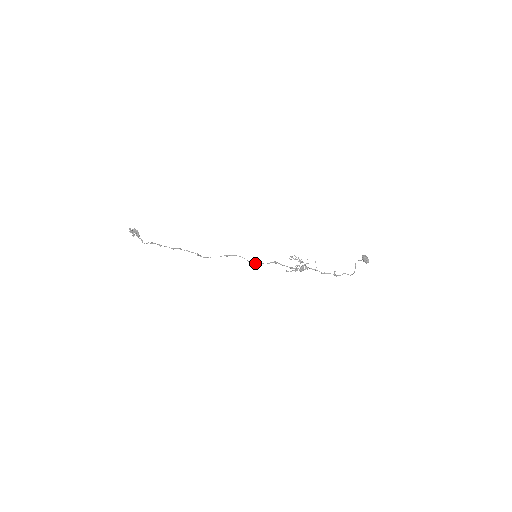
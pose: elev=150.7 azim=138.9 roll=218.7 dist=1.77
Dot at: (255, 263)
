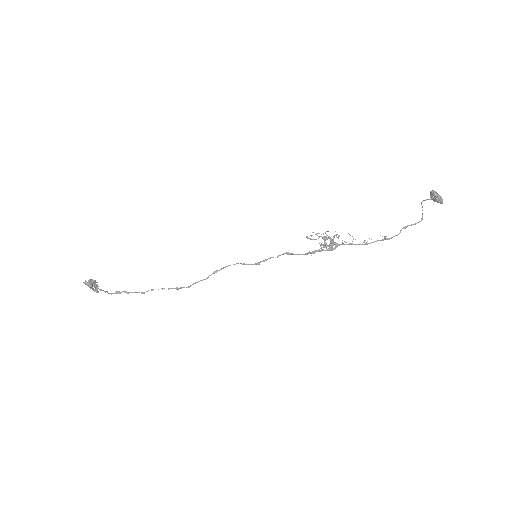
Dot at: (259, 263)
